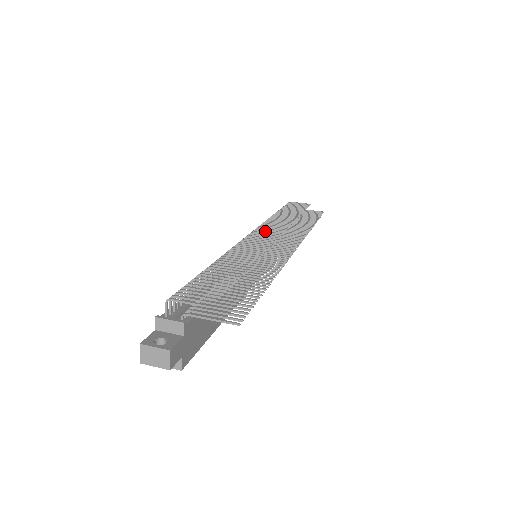
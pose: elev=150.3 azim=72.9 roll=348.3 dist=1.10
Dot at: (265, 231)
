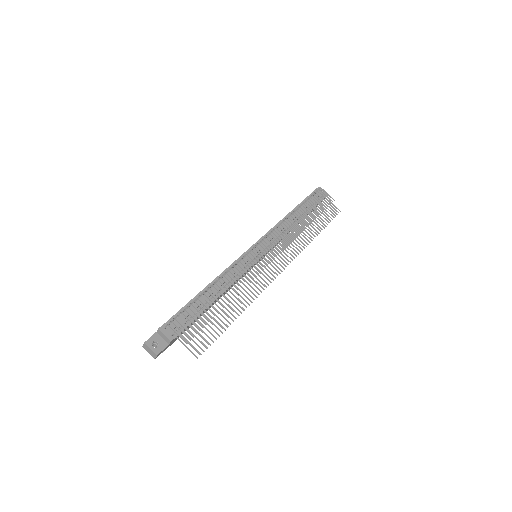
Dot at: (270, 245)
